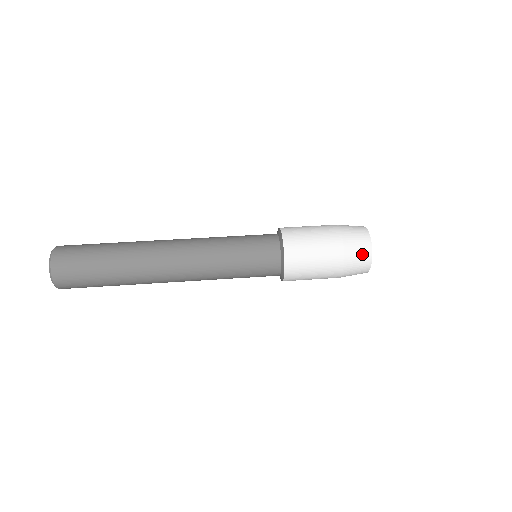
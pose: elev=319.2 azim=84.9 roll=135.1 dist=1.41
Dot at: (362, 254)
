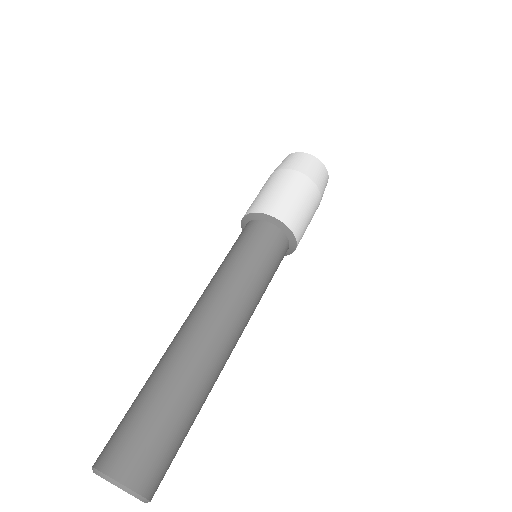
Dot at: occluded
